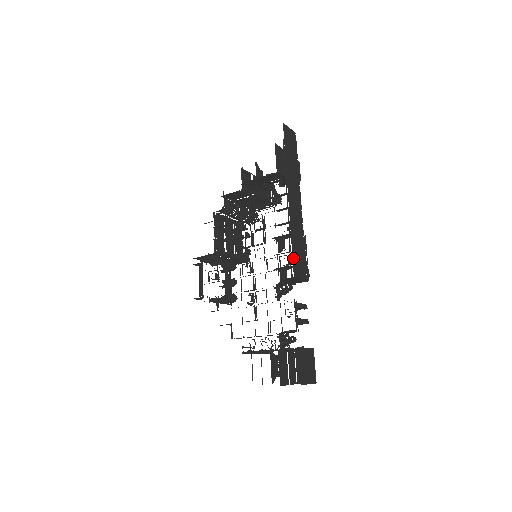
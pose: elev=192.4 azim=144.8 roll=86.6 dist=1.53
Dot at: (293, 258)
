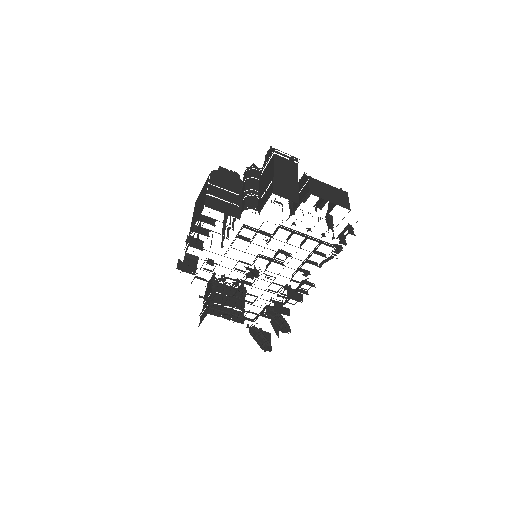
Dot at: occluded
